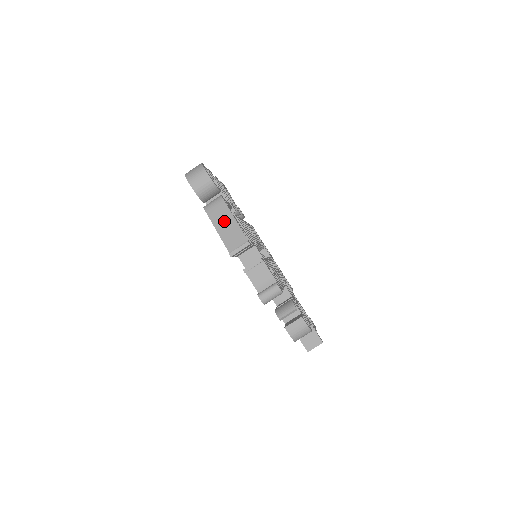
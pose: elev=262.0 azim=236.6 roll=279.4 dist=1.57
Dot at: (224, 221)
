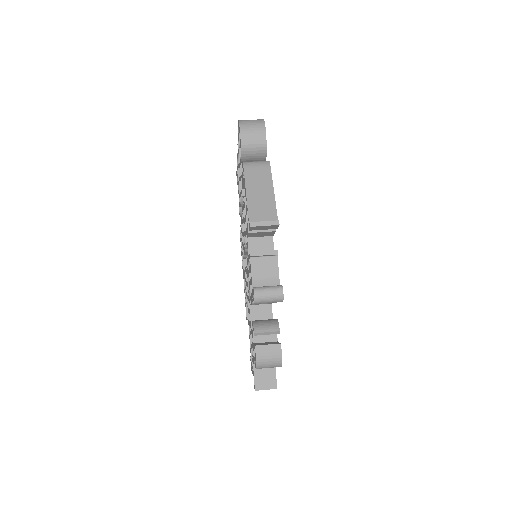
Dot at: (260, 187)
